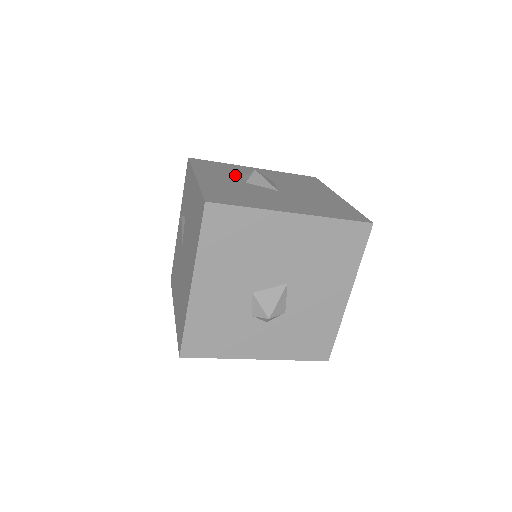
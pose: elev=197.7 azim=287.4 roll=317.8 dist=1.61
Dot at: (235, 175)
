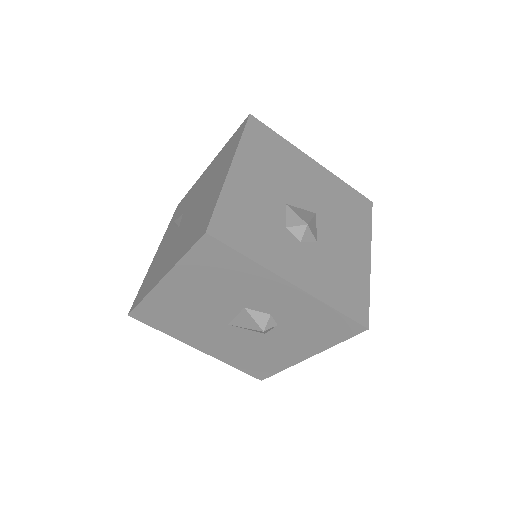
Dot at: occluded
